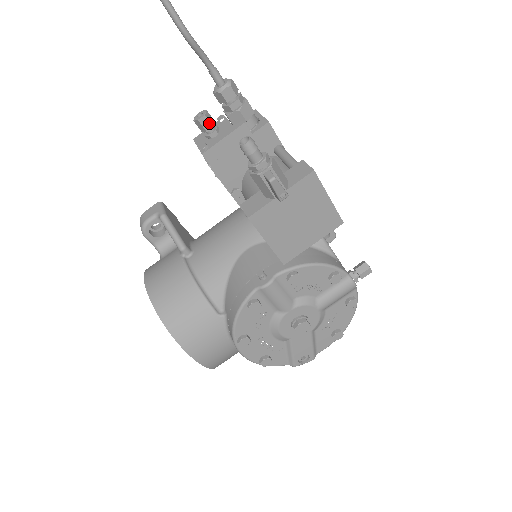
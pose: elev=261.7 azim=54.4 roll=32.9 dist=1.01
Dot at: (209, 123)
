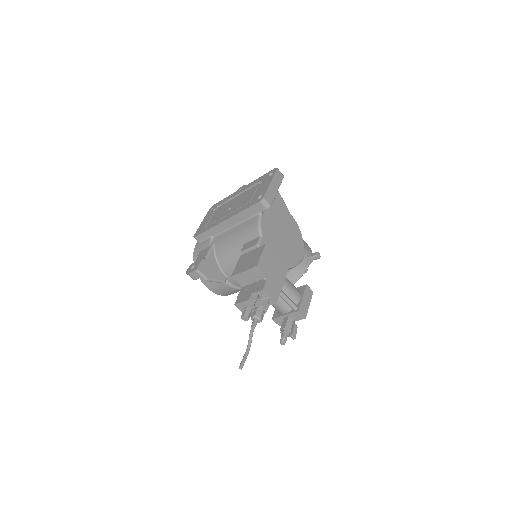
Dot at: (249, 317)
